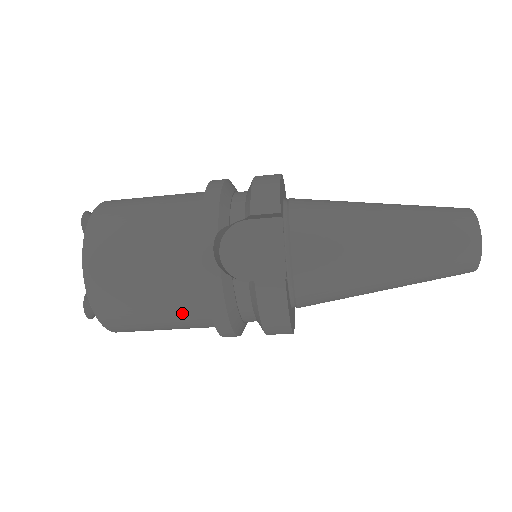
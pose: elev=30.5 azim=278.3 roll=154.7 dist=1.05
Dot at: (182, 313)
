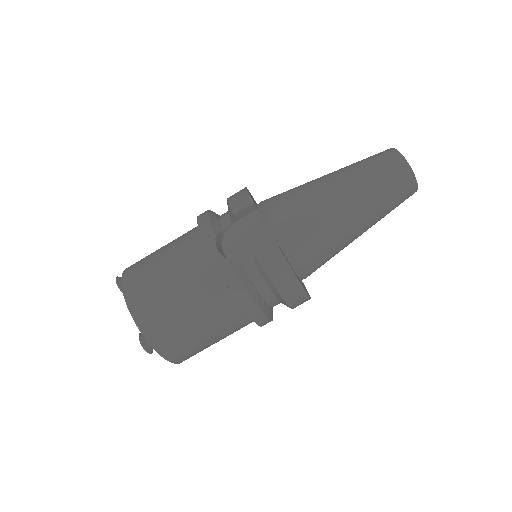
Dot at: (216, 313)
